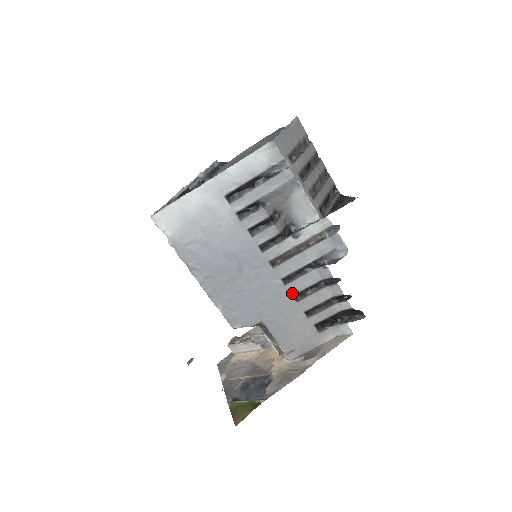
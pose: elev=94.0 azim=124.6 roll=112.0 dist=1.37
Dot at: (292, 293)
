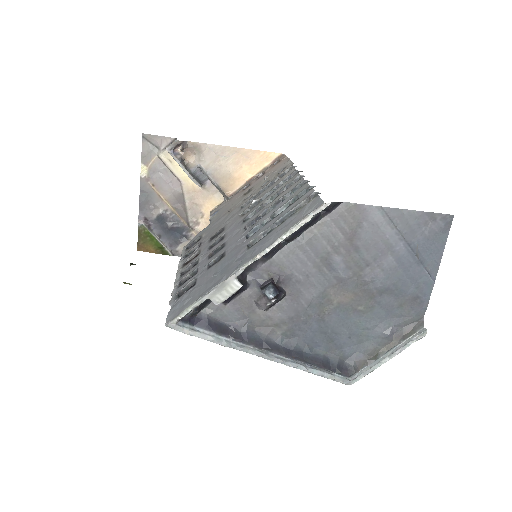
Dot at: occluded
